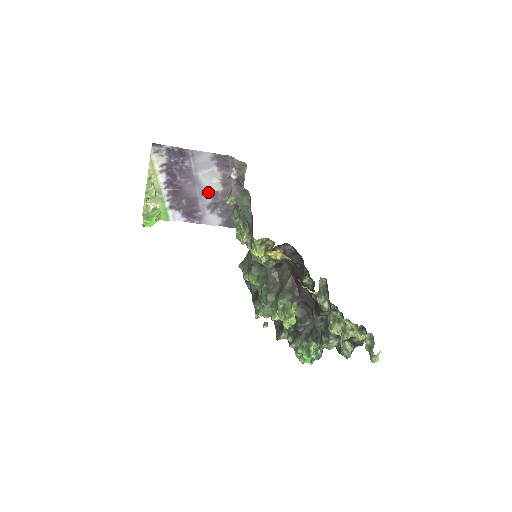
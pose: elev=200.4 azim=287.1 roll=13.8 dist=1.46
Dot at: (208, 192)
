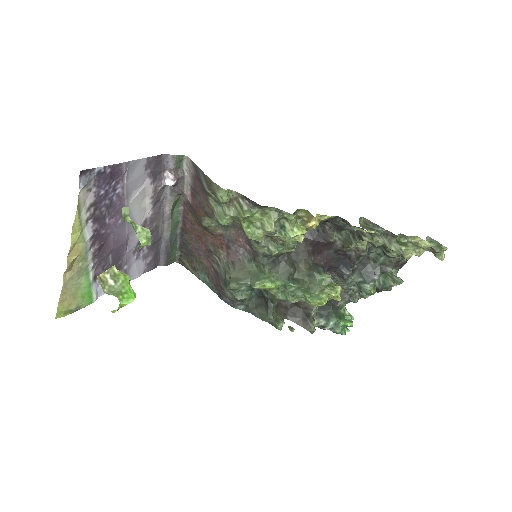
Dot at: occluded
